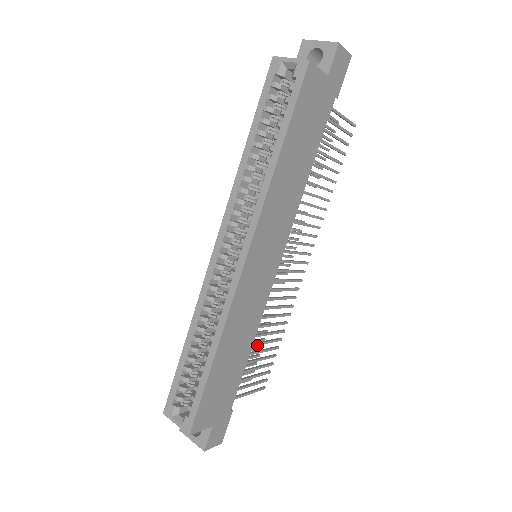
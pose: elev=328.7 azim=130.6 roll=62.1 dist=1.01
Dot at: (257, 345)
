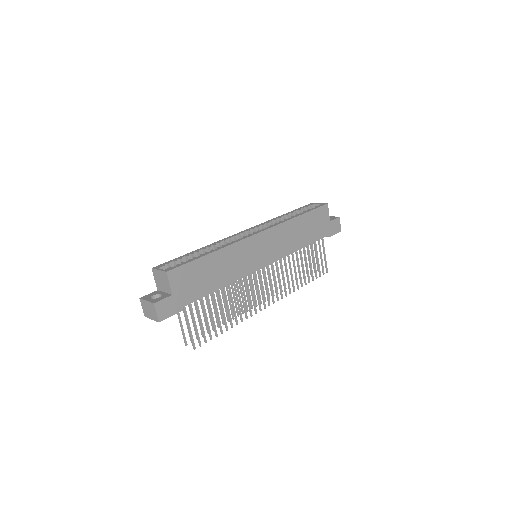
Dot at: (220, 301)
